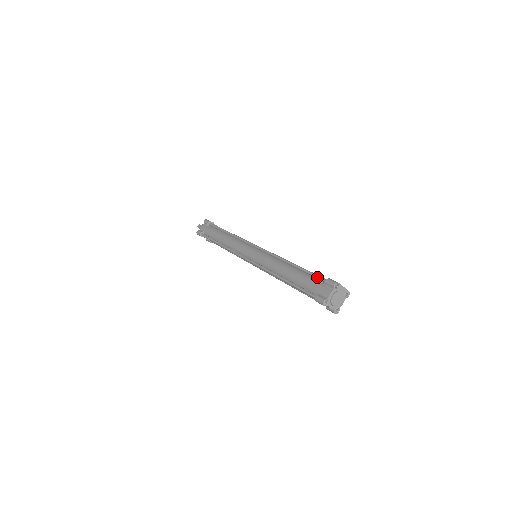
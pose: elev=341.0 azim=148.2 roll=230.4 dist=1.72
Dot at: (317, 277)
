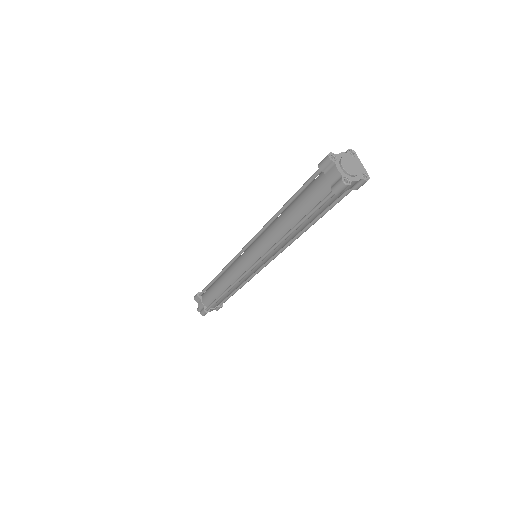
Dot at: occluded
